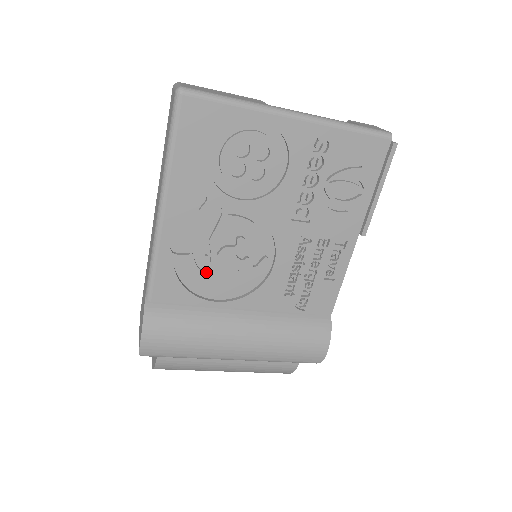
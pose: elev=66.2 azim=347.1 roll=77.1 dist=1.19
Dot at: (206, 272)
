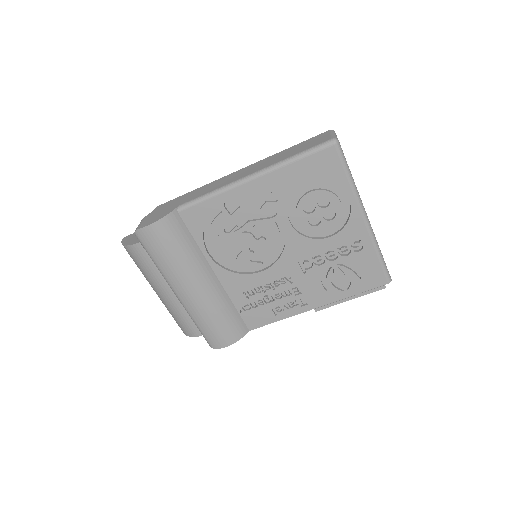
Dot at: (225, 234)
